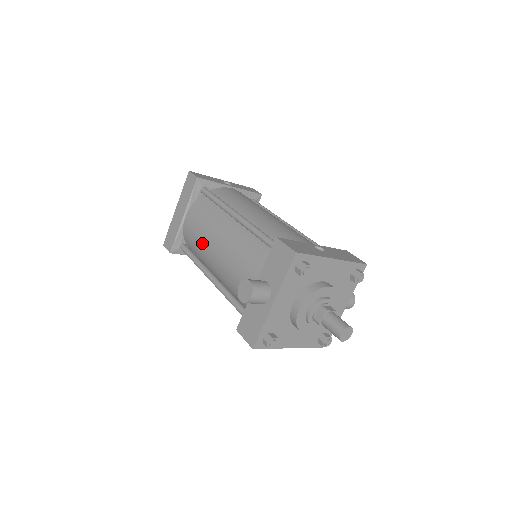
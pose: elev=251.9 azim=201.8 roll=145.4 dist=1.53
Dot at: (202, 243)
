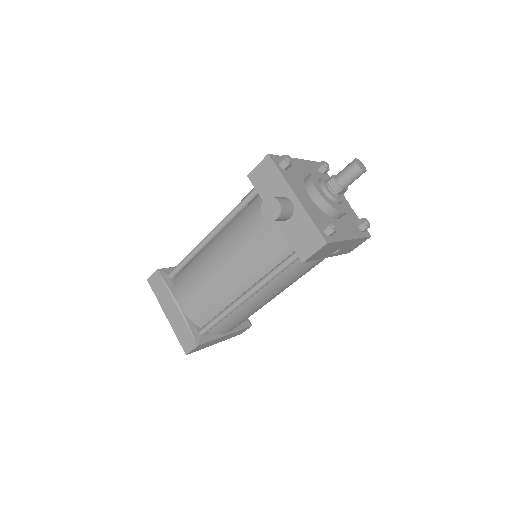
Dot at: (211, 289)
